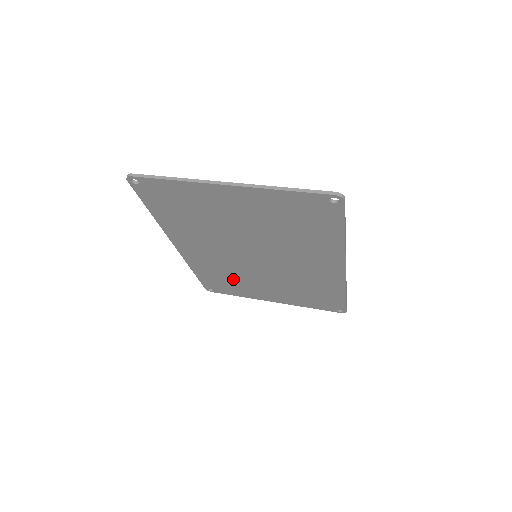
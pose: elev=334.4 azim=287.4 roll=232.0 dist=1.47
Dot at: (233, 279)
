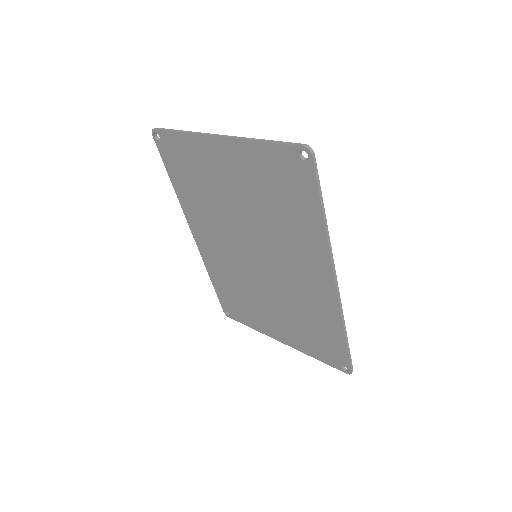
Dot at: (242, 295)
